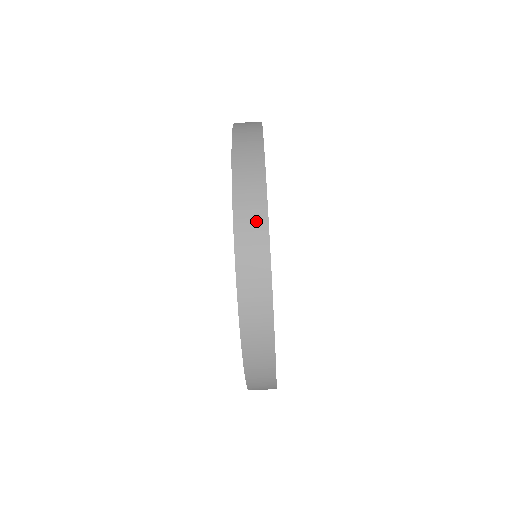
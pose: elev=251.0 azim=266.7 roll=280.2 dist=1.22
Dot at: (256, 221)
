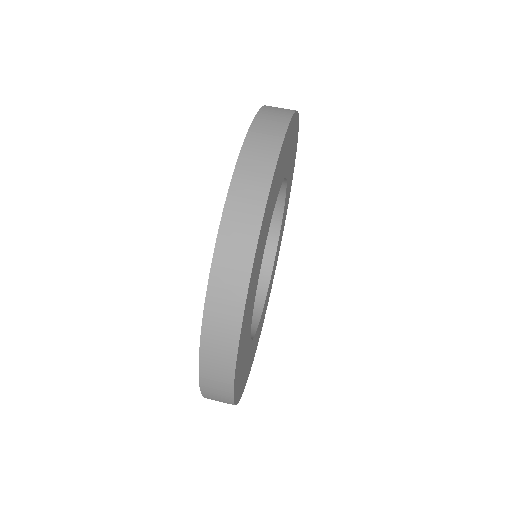
Dot at: occluded
